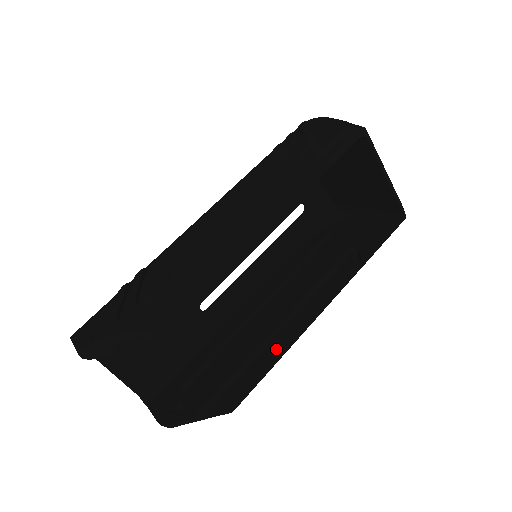
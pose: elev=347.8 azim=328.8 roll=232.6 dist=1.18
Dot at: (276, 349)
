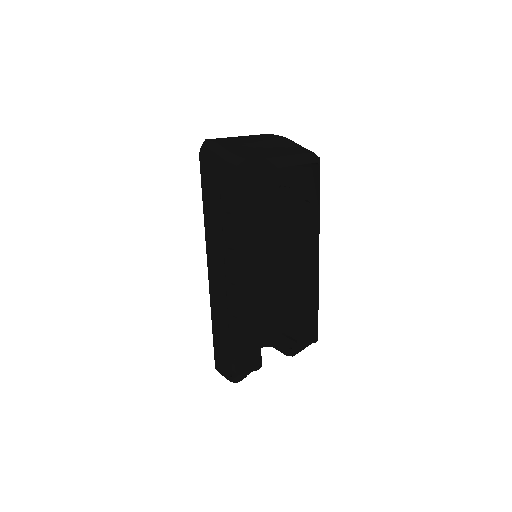
Dot at: (312, 294)
